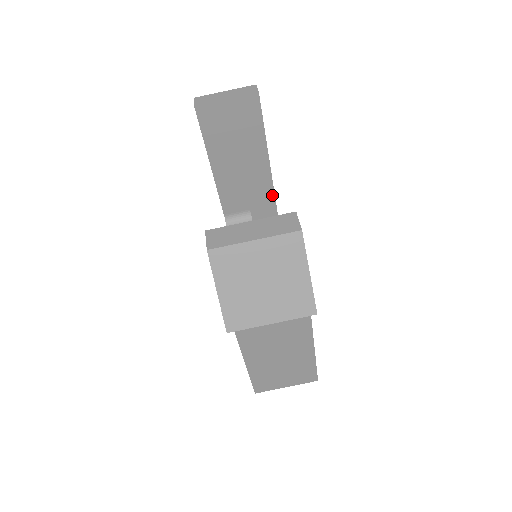
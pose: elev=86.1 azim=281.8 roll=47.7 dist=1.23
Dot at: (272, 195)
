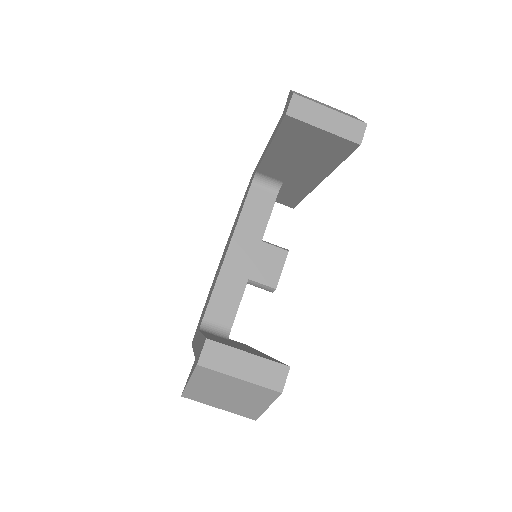
Dot at: (312, 187)
